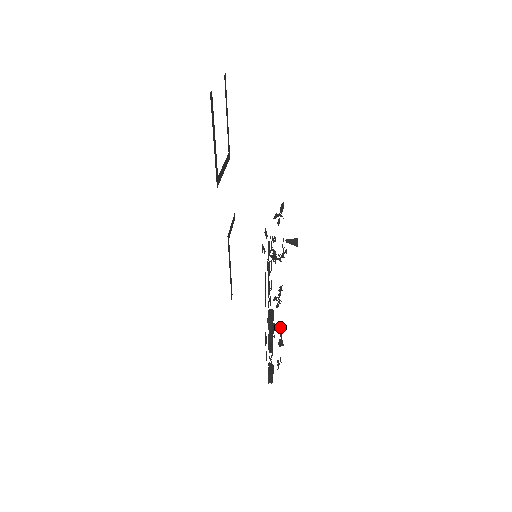
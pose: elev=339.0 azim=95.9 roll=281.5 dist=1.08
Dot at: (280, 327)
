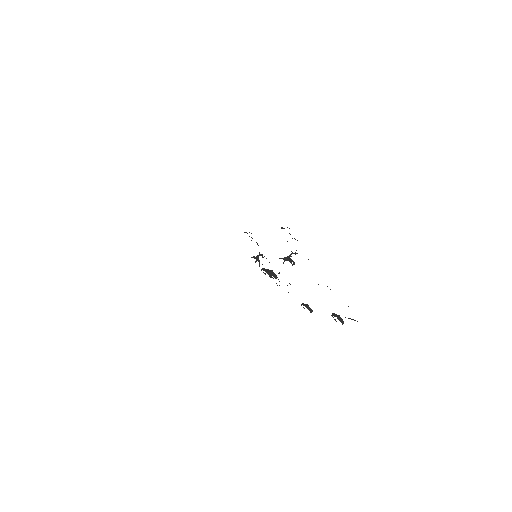
Dot at: (262, 255)
